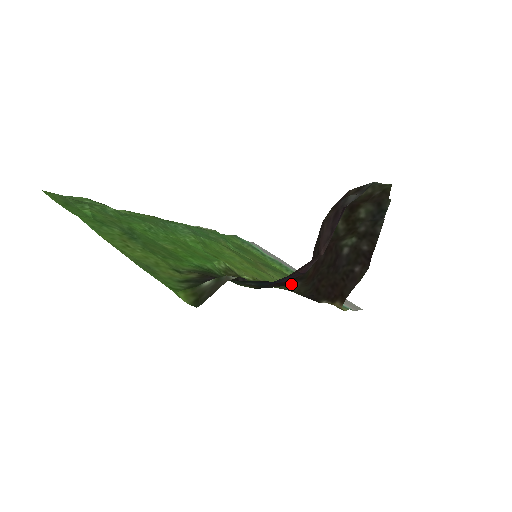
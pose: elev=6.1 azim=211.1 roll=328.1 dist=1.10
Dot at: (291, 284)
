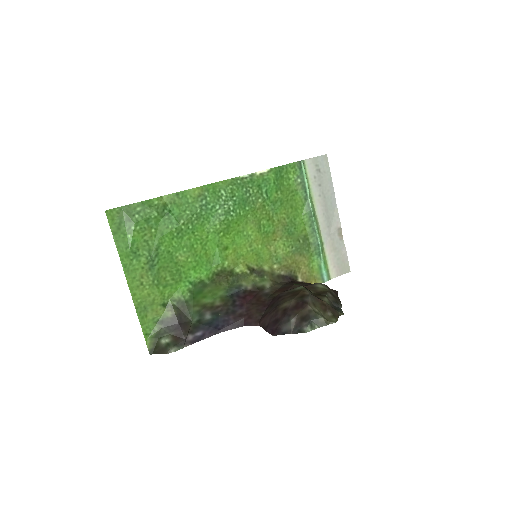
Dot at: (261, 291)
